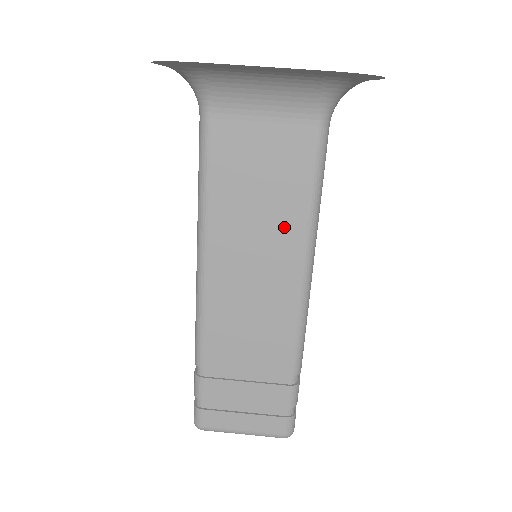
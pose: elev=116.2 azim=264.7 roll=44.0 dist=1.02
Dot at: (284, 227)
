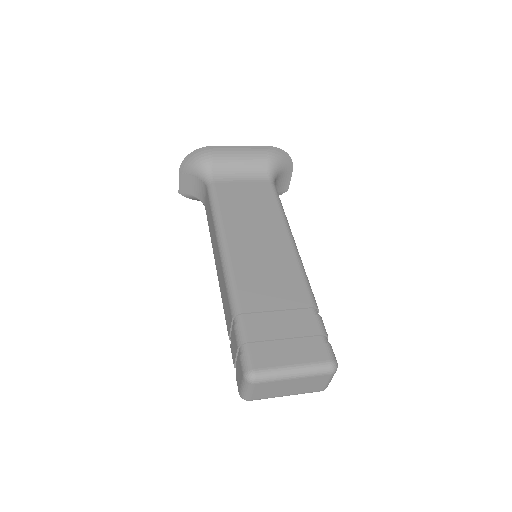
Dot at: (270, 221)
